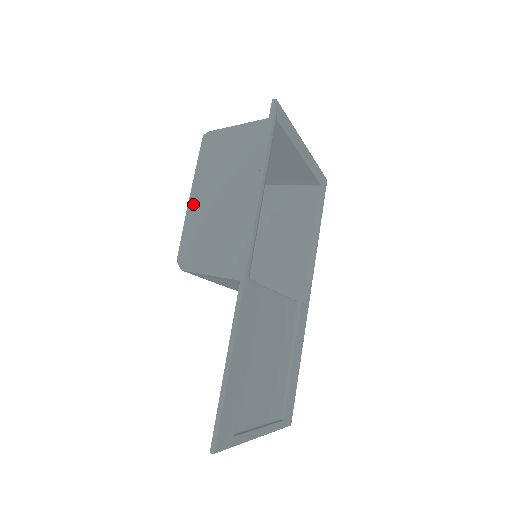
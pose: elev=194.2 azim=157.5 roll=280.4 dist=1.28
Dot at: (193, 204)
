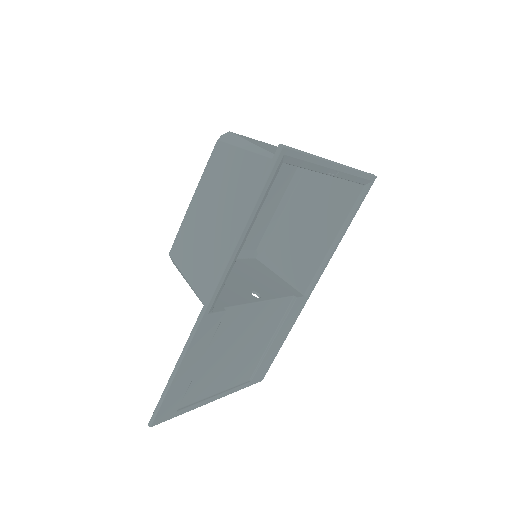
Dot at: (191, 211)
